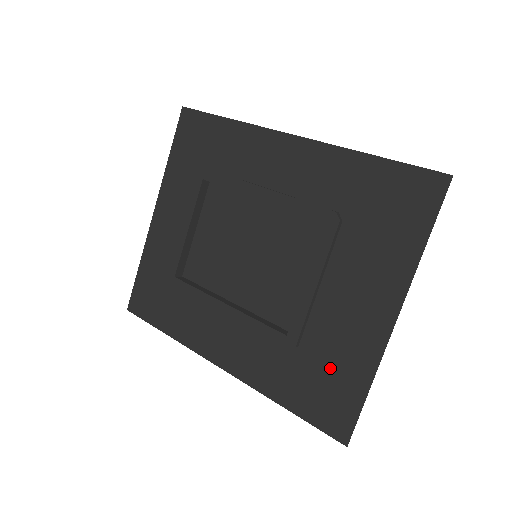
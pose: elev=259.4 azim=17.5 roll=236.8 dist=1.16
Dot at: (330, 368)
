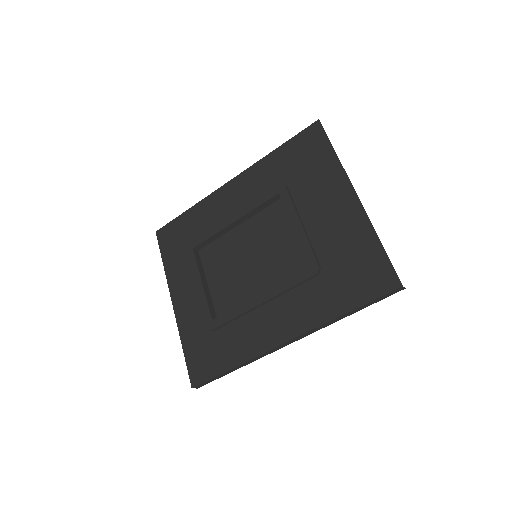
Dot at: (349, 257)
